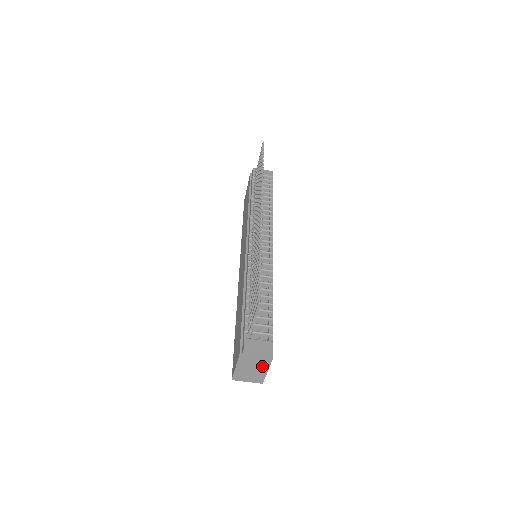
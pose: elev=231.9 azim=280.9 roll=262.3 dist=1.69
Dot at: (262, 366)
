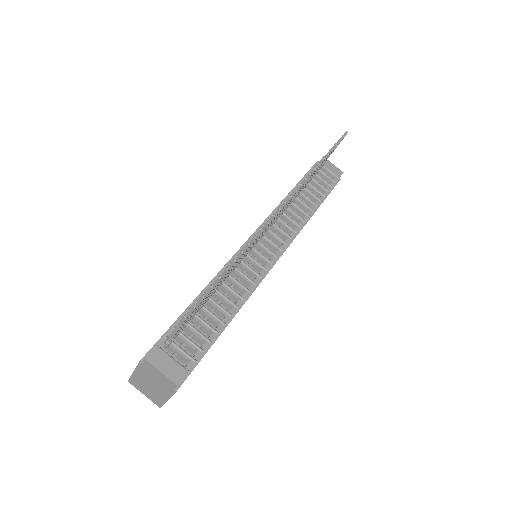
Dot at: (163, 390)
